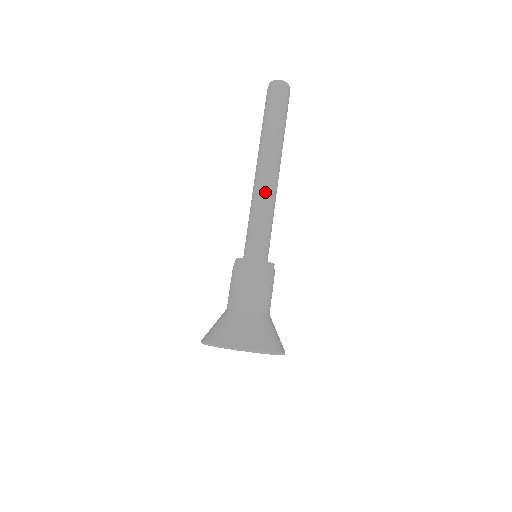
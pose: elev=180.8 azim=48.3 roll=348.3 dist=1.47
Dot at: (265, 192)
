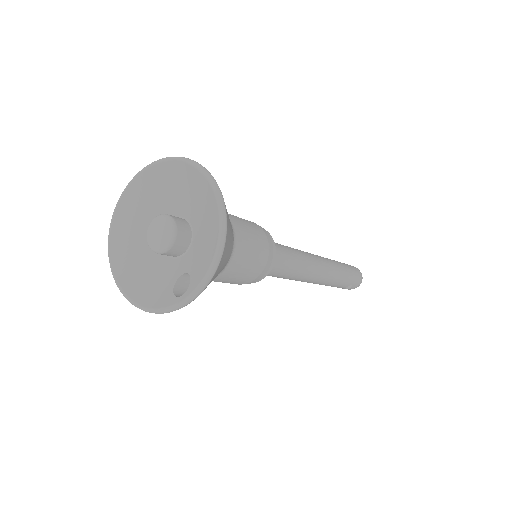
Dot at: occluded
